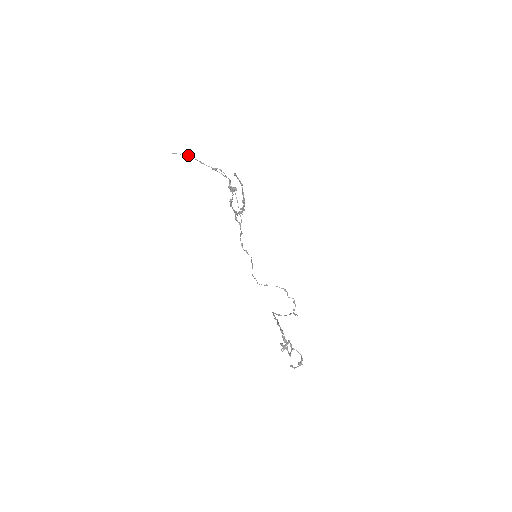
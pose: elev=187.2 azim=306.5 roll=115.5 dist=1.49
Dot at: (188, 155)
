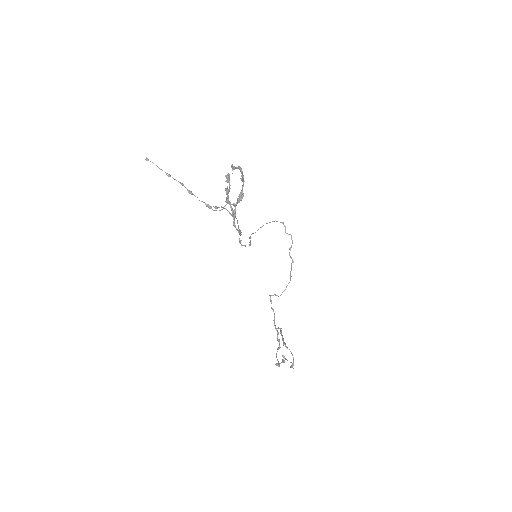
Dot at: (170, 176)
